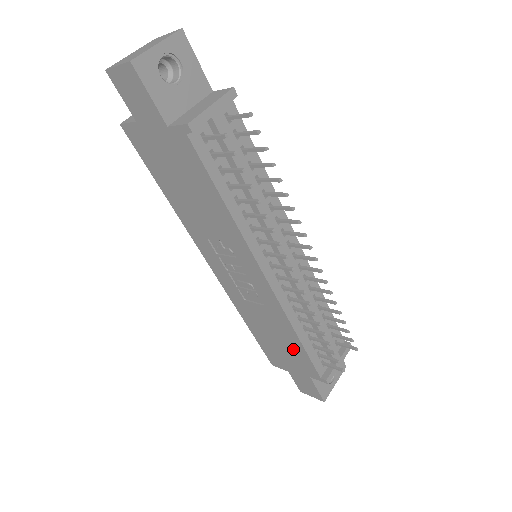
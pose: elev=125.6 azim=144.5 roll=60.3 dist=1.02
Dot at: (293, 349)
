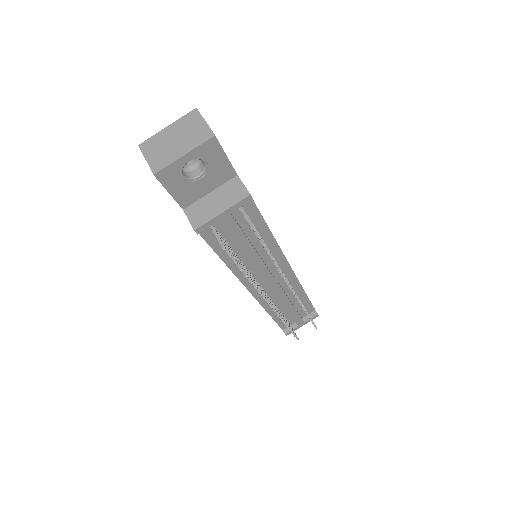
Dot at: occluded
